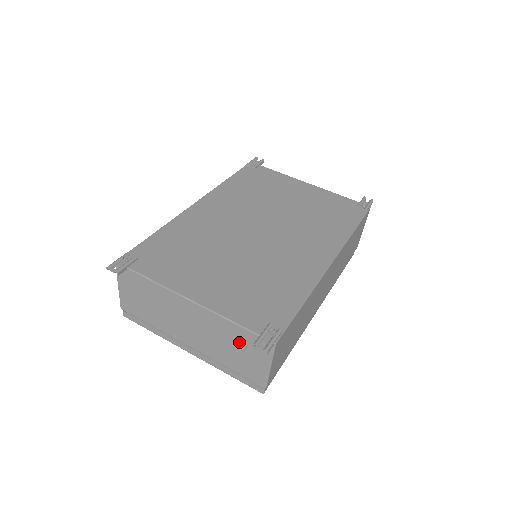
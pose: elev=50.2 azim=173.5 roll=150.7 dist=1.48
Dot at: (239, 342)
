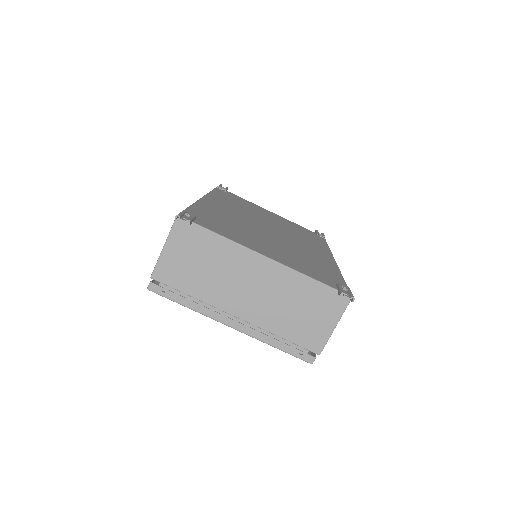
Dot at: (309, 301)
